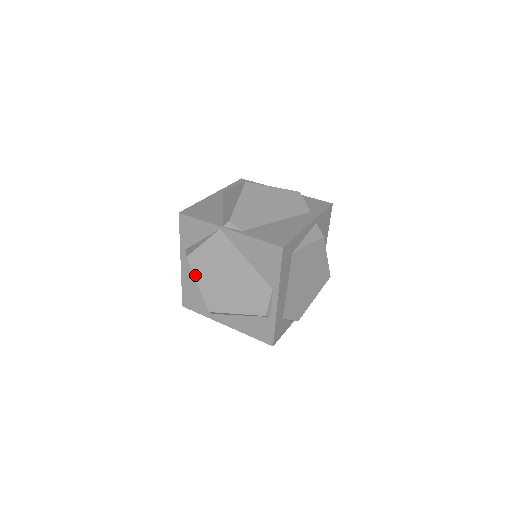
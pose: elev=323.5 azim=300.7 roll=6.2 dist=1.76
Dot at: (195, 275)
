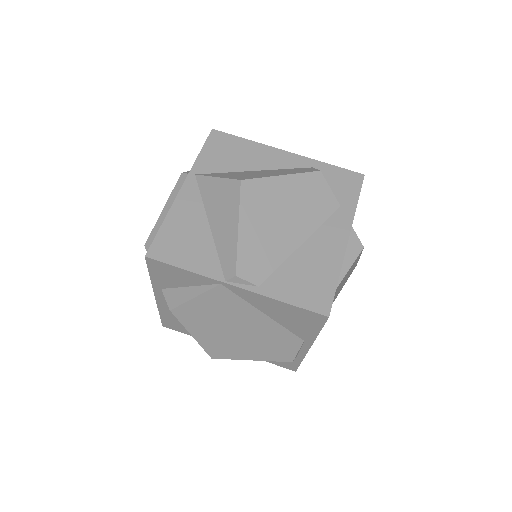
Dot at: (186, 328)
